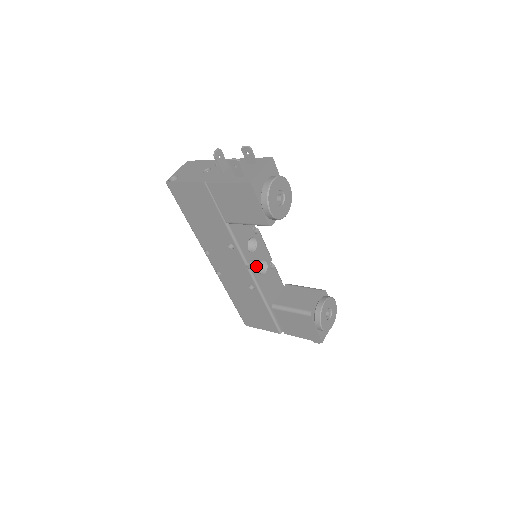
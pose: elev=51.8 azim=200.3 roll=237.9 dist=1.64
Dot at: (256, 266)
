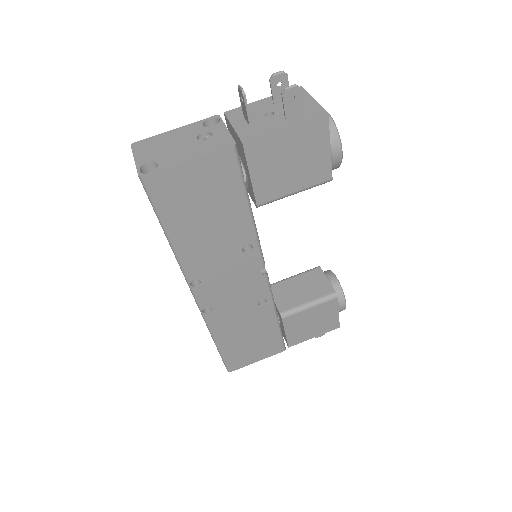
Dot at: occluded
